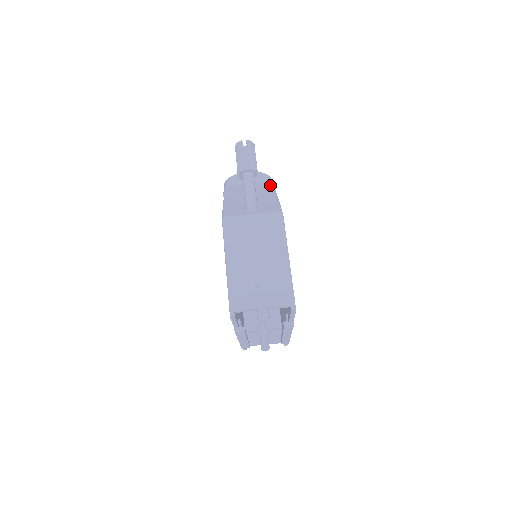
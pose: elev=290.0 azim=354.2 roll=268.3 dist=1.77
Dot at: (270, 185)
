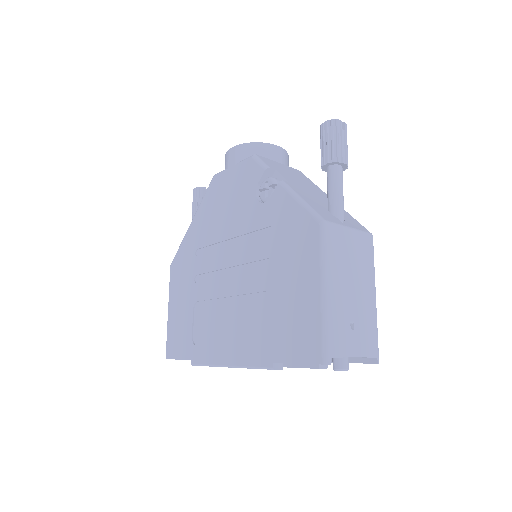
Dot at: (308, 178)
